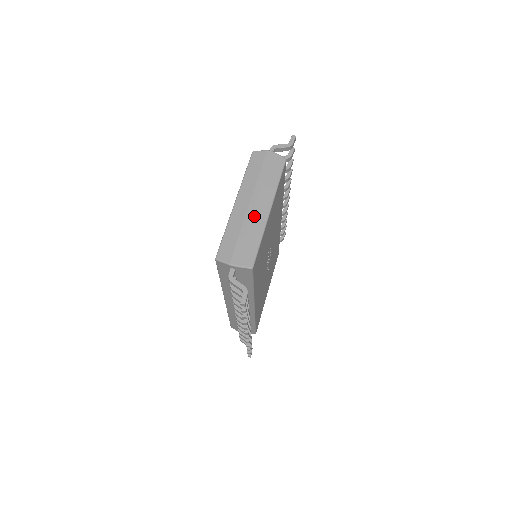
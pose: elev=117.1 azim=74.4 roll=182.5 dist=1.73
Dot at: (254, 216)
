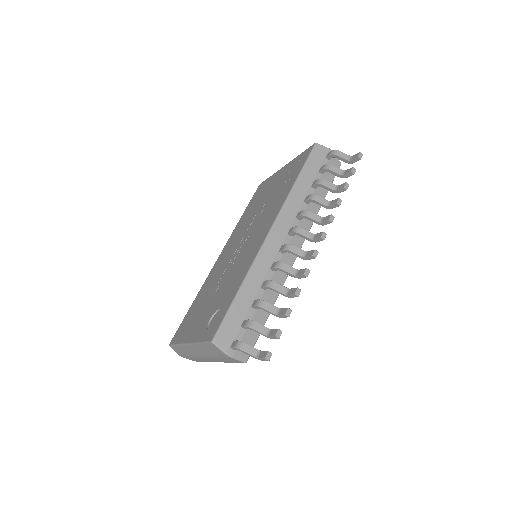
Dot at: (201, 358)
